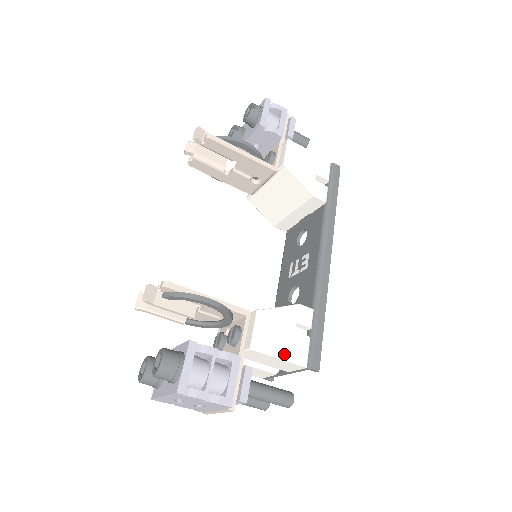
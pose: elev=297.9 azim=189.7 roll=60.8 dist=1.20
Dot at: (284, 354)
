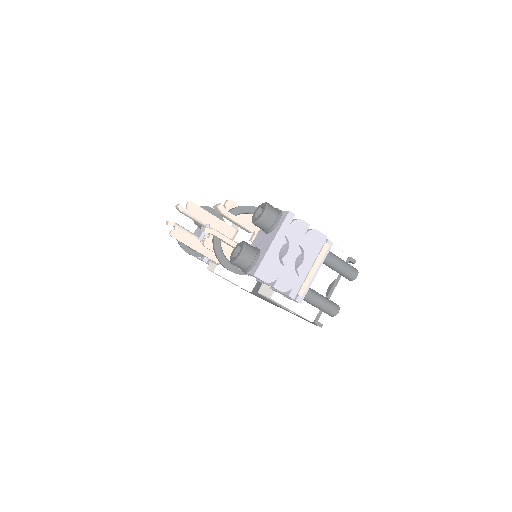
Dot at: occluded
